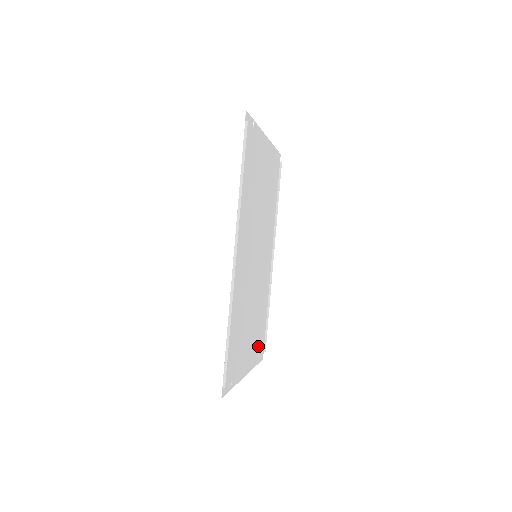
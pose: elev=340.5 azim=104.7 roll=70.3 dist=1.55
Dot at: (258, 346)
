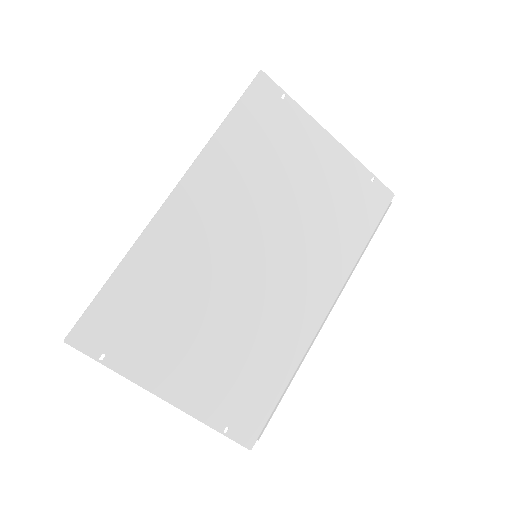
Dot at: (234, 405)
